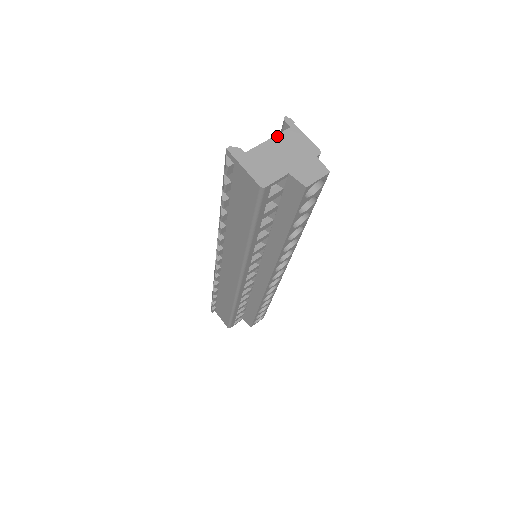
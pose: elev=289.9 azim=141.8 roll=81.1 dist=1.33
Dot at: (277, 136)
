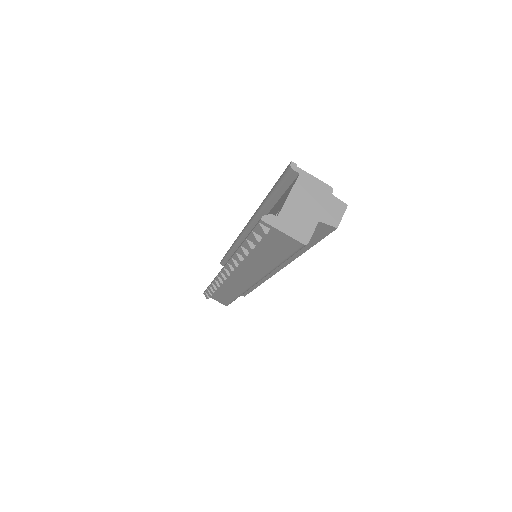
Dot at: (294, 188)
